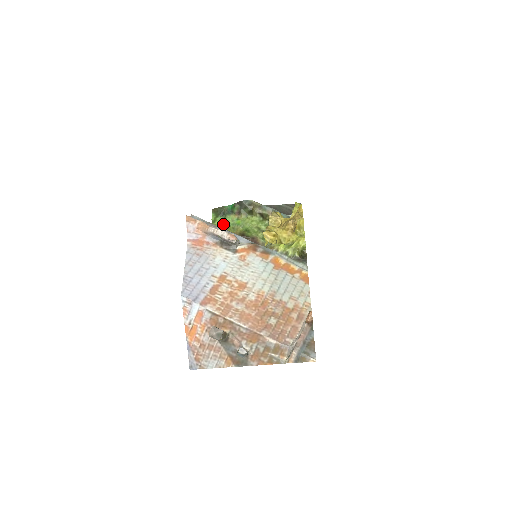
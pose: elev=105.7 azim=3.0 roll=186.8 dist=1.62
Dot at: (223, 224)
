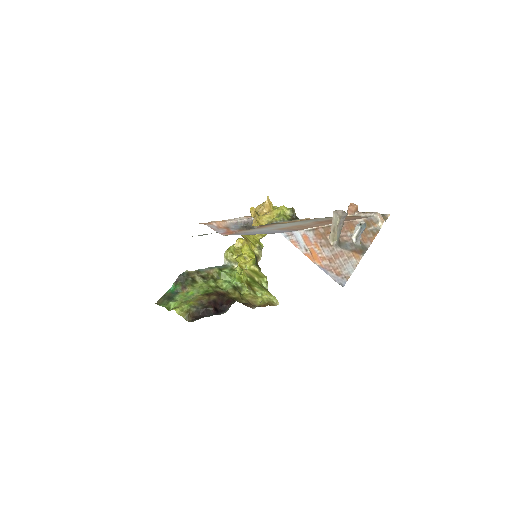
Dot at: (180, 302)
